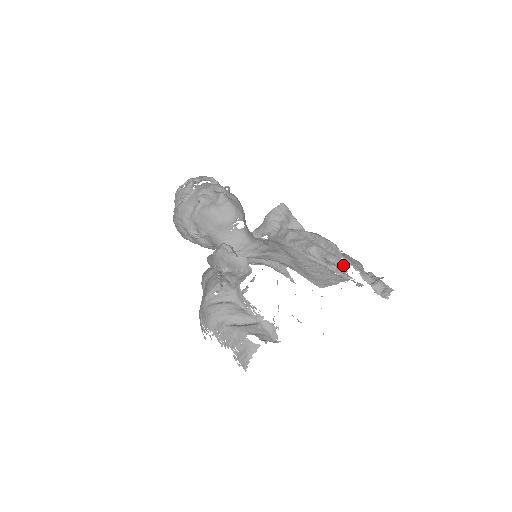
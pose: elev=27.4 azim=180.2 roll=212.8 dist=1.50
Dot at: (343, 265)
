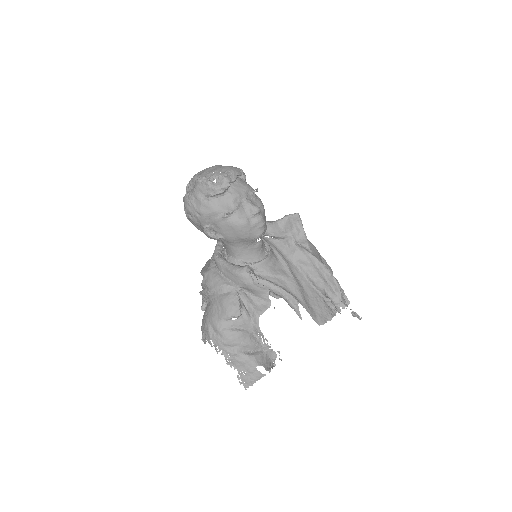
Dot at: (339, 305)
